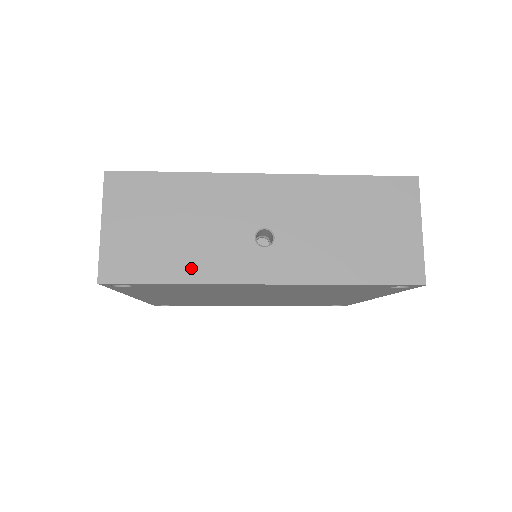
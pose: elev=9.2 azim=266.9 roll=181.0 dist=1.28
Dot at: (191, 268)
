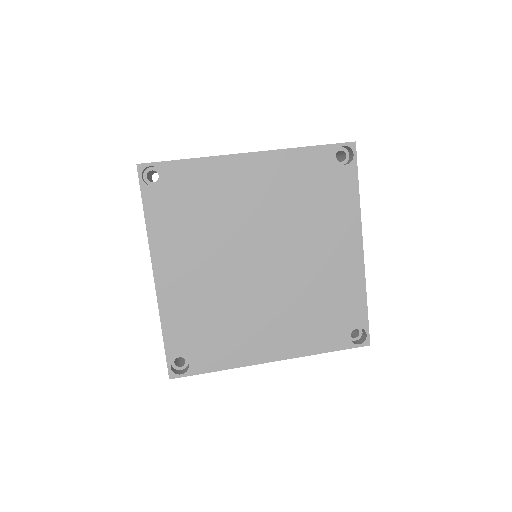
Dot at: occluded
